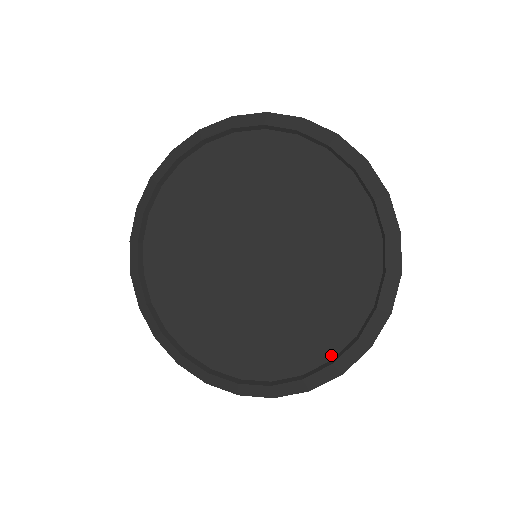
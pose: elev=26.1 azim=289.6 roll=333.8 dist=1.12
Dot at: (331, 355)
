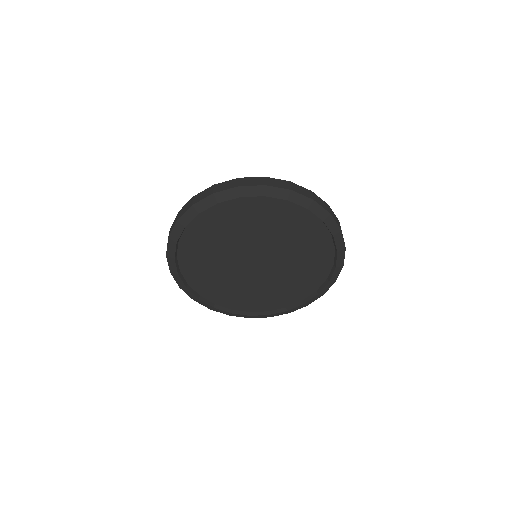
Dot at: (286, 306)
